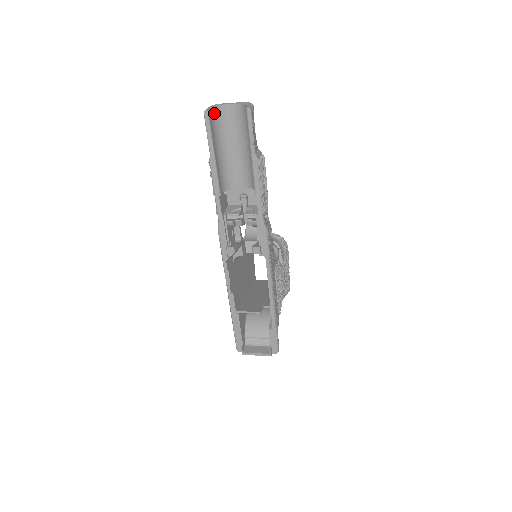
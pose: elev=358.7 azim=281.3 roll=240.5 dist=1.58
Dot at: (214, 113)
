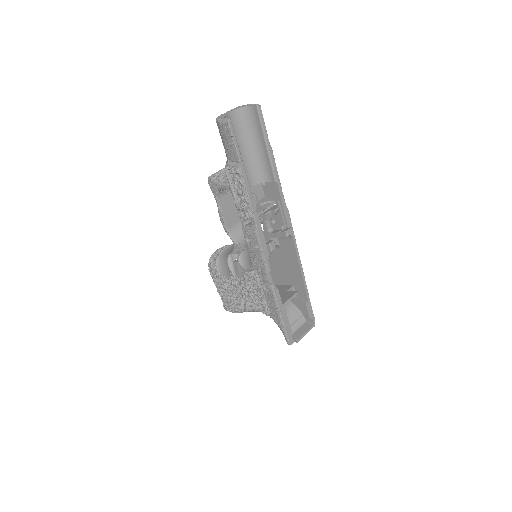
Dot at: occluded
